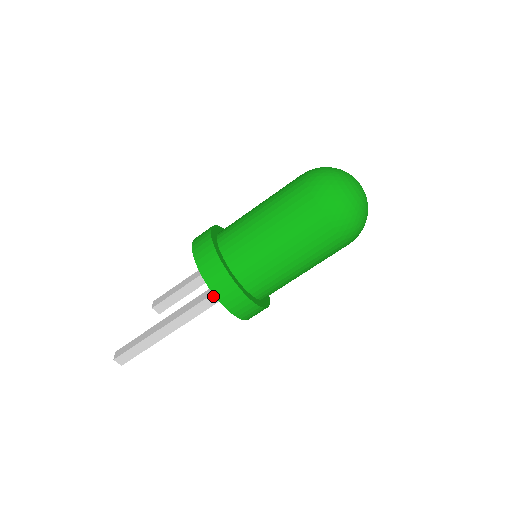
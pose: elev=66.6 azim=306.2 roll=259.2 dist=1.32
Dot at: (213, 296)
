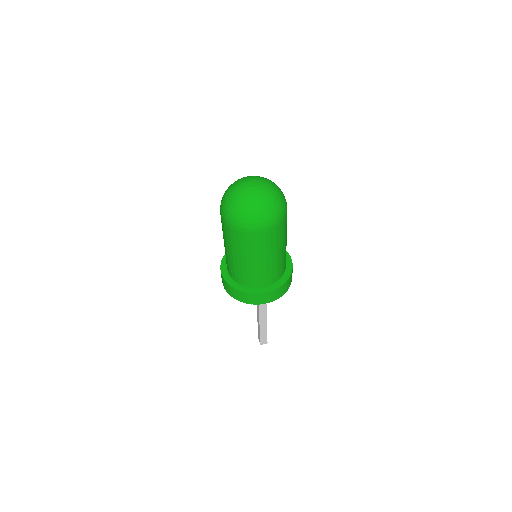
Dot at: occluded
